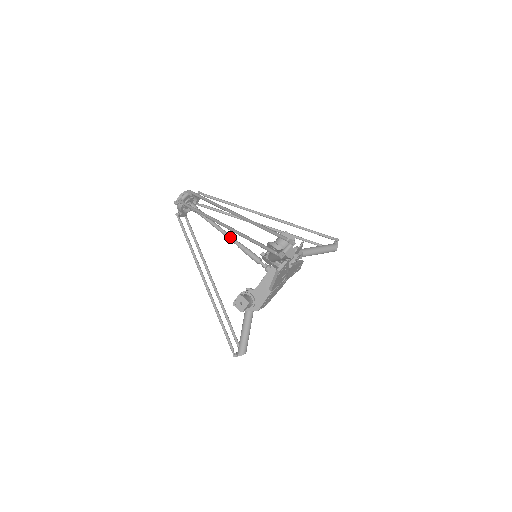
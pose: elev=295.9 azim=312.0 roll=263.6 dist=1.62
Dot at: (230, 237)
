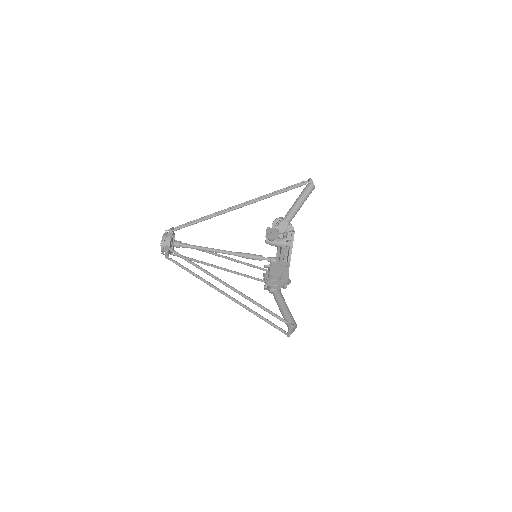
Dot at: occluded
